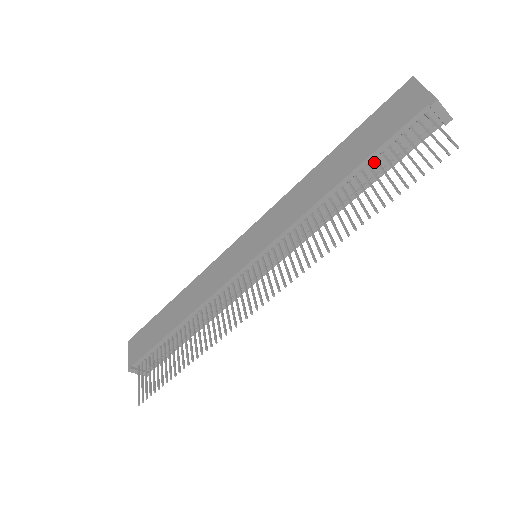
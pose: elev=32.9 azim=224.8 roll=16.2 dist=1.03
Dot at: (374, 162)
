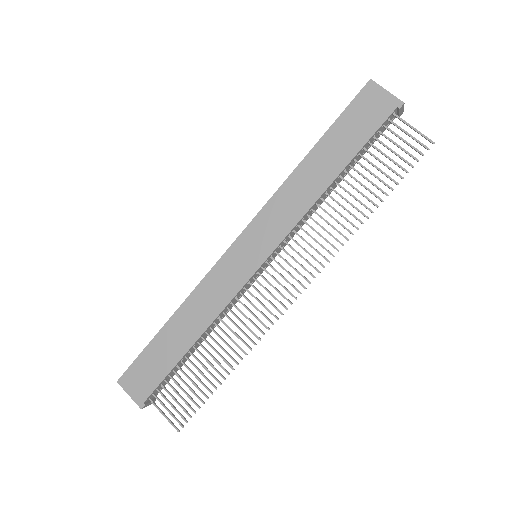
Dot at: (357, 156)
